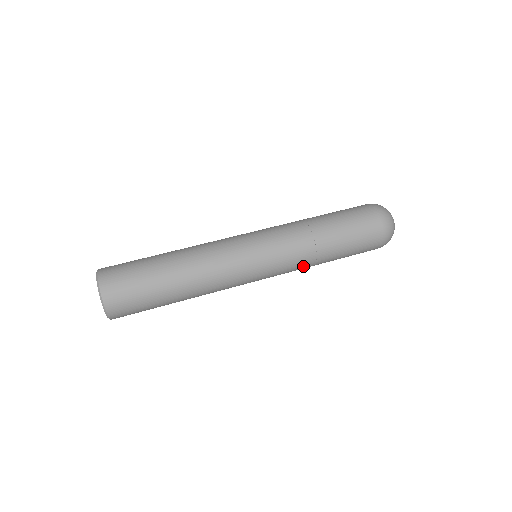
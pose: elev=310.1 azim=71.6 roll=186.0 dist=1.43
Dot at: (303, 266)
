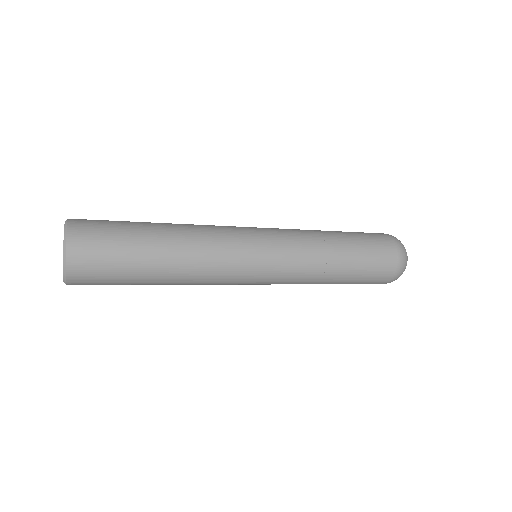
Dot at: (312, 252)
